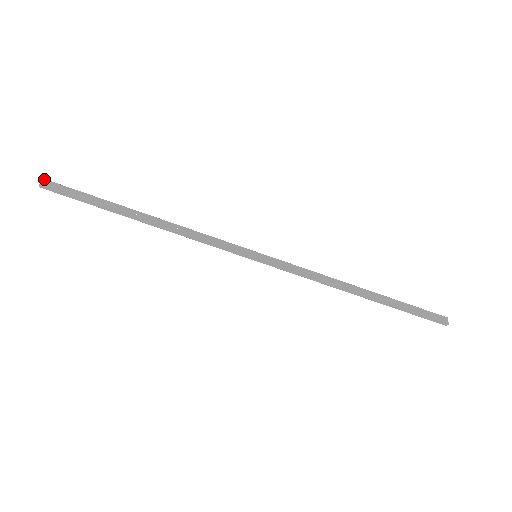
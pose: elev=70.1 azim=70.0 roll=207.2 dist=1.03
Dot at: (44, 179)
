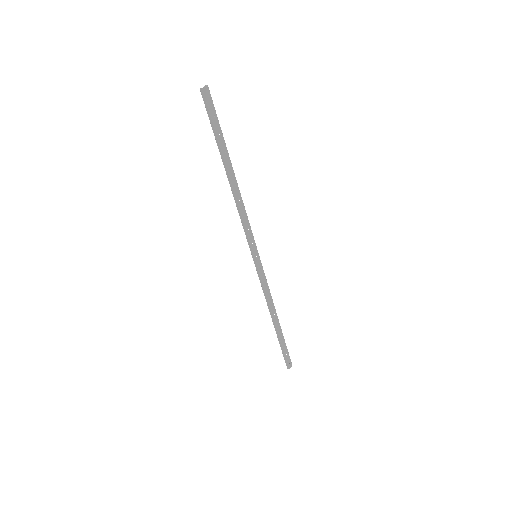
Dot at: occluded
